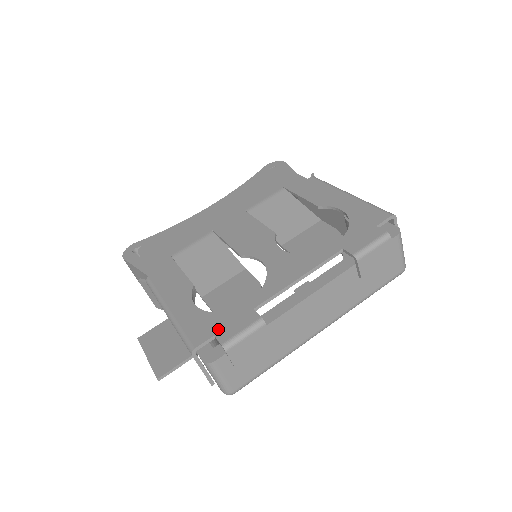
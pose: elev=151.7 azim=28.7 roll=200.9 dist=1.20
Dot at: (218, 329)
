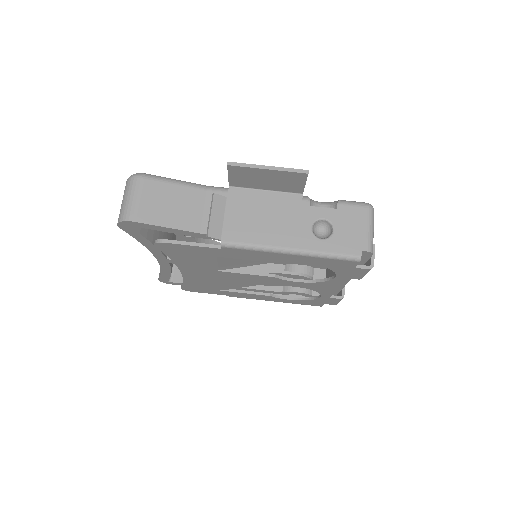
Dot at: (323, 303)
